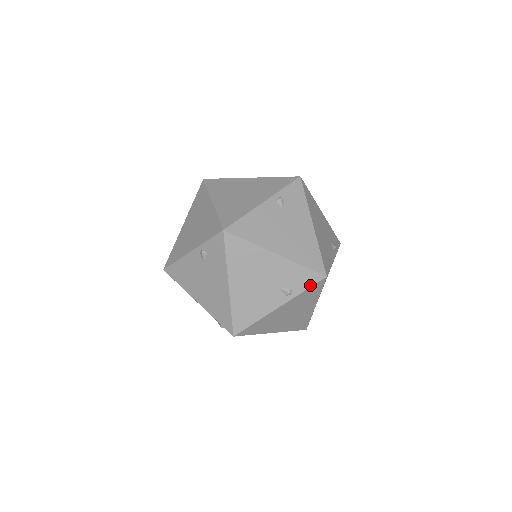
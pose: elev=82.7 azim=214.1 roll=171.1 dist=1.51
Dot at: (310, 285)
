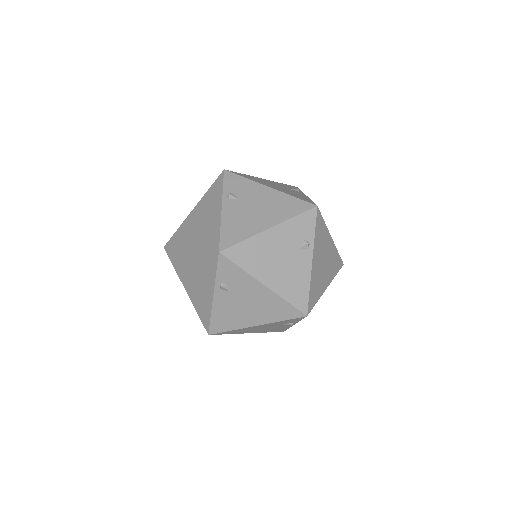
Dot at: (301, 319)
